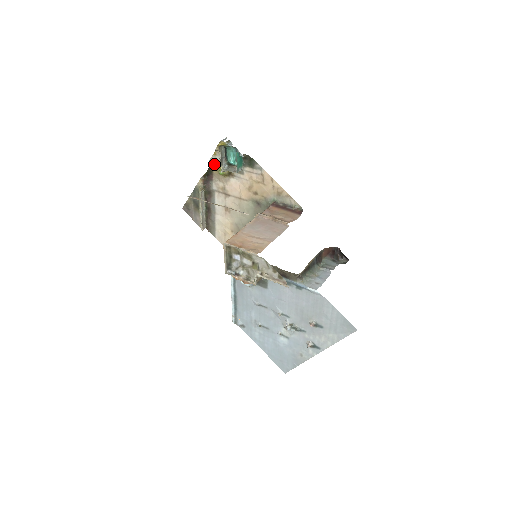
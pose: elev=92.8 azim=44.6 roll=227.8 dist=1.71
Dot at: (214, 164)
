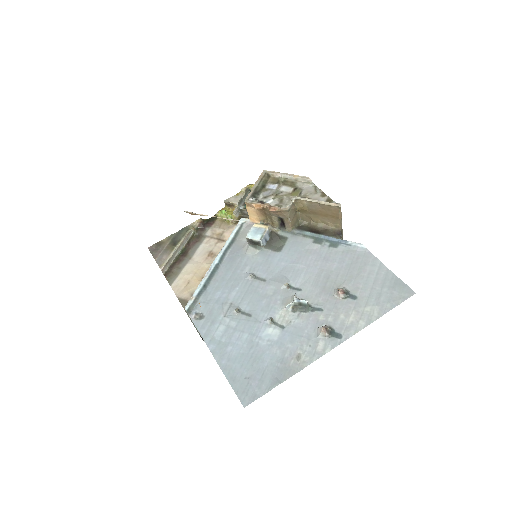
Dot at: (226, 209)
